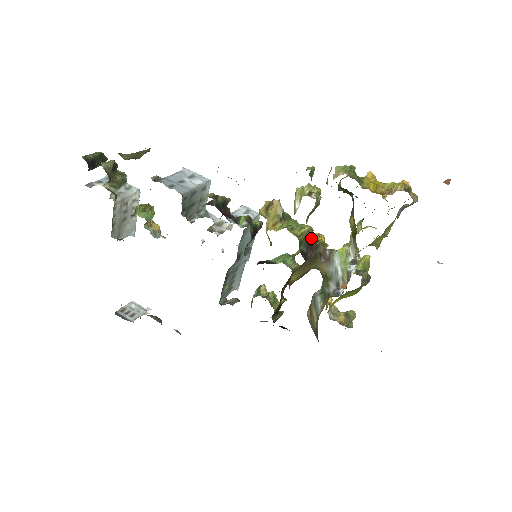
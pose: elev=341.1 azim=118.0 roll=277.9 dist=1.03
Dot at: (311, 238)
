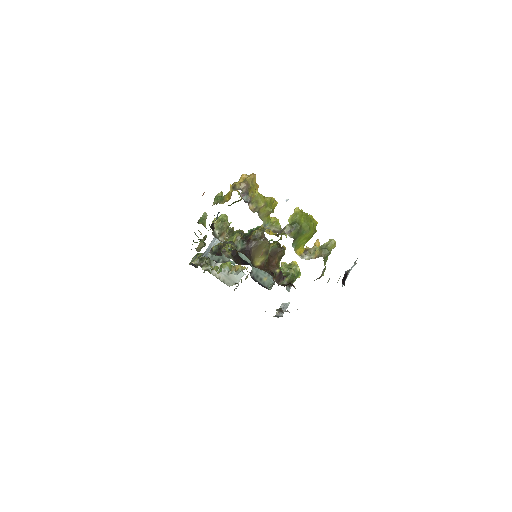
Dot at: (251, 234)
